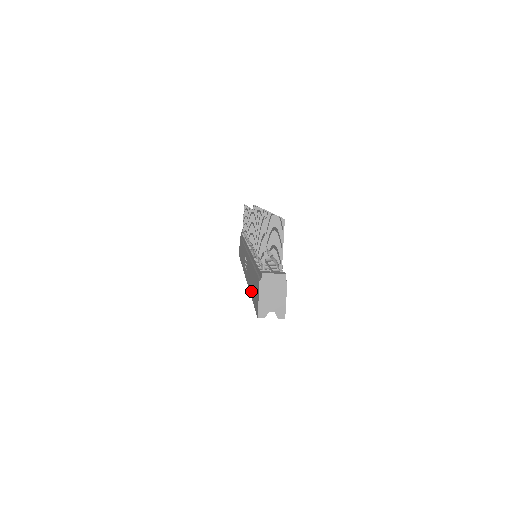
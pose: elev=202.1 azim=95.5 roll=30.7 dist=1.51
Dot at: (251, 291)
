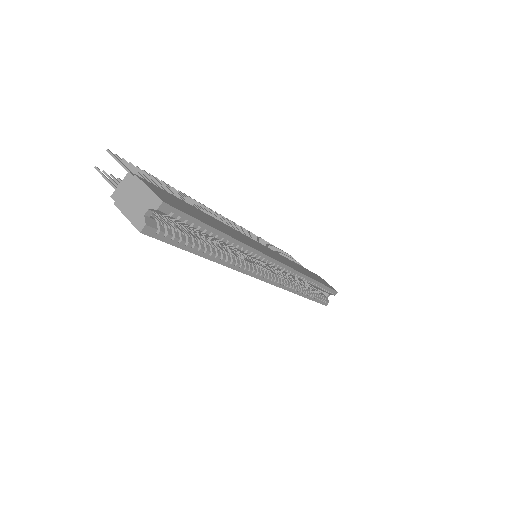
Dot at: occluded
